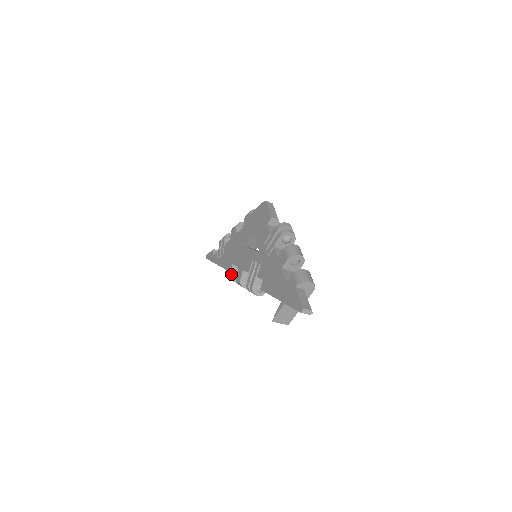
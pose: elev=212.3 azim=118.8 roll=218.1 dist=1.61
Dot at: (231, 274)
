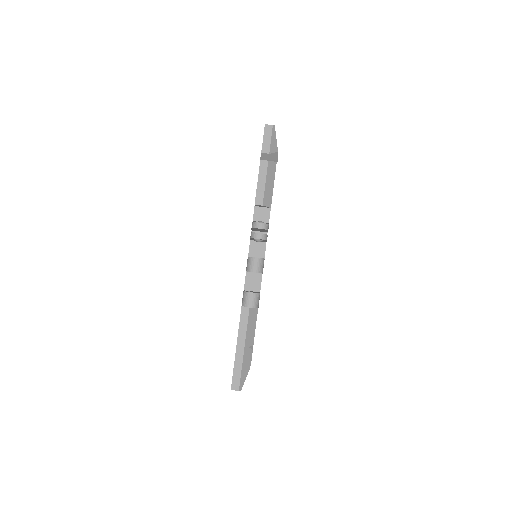
Dot at: (245, 291)
